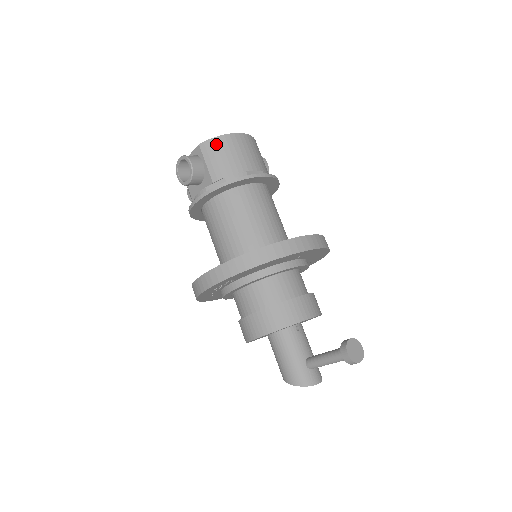
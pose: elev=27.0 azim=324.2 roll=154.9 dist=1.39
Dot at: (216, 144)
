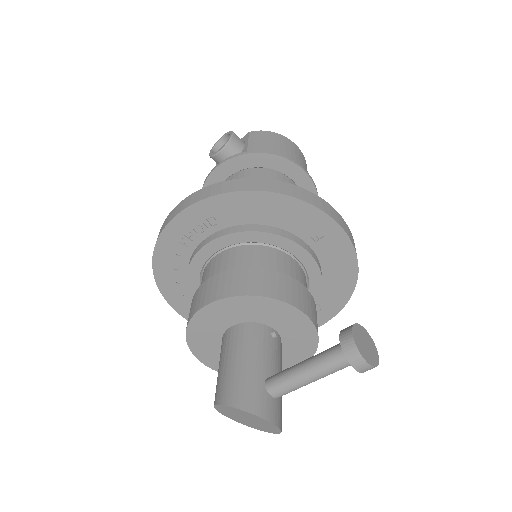
Dot at: (268, 135)
